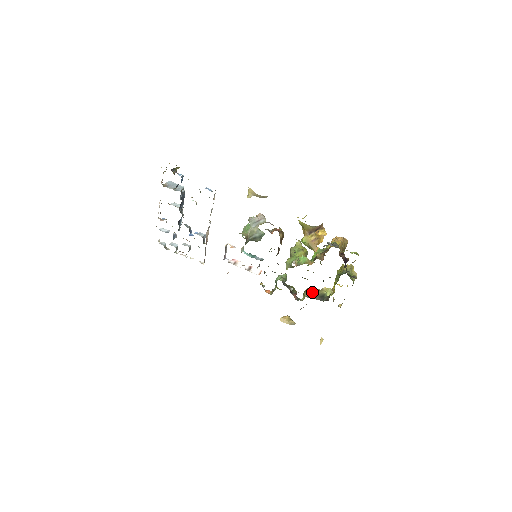
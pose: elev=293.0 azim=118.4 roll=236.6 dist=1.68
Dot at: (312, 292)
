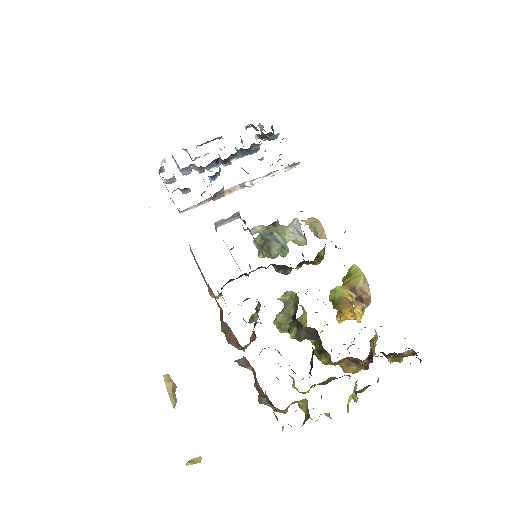
Dot at: occluded
